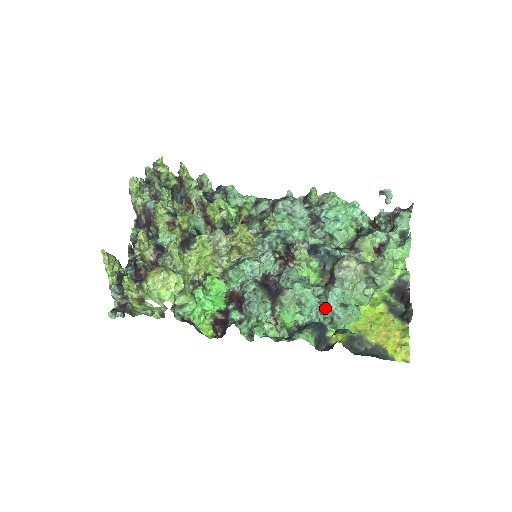
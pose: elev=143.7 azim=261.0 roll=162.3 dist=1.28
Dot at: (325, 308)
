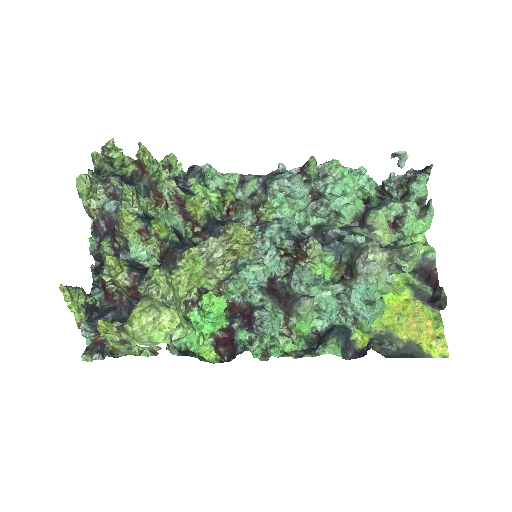
Dot at: (348, 309)
